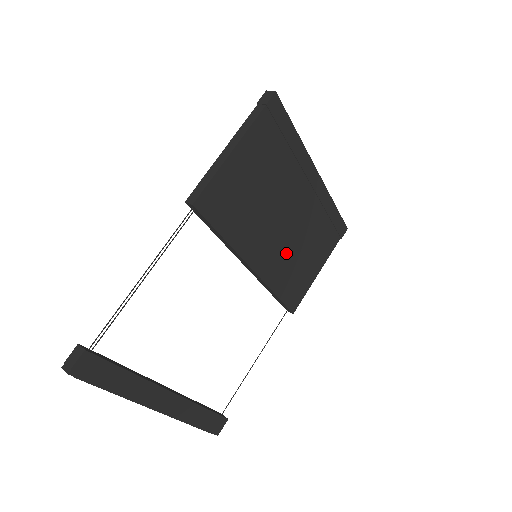
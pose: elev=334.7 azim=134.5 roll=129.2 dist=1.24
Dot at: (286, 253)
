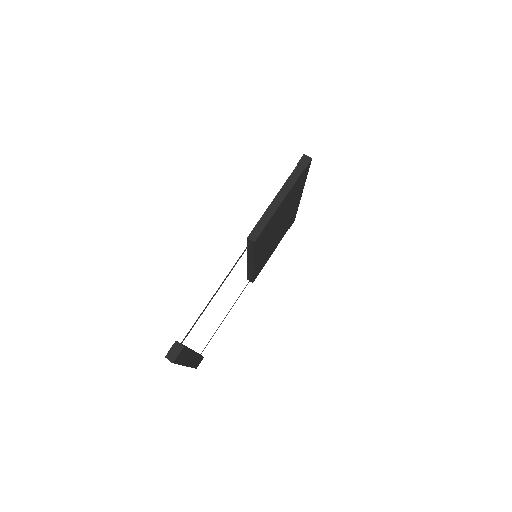
Dot at: (268, 249)
